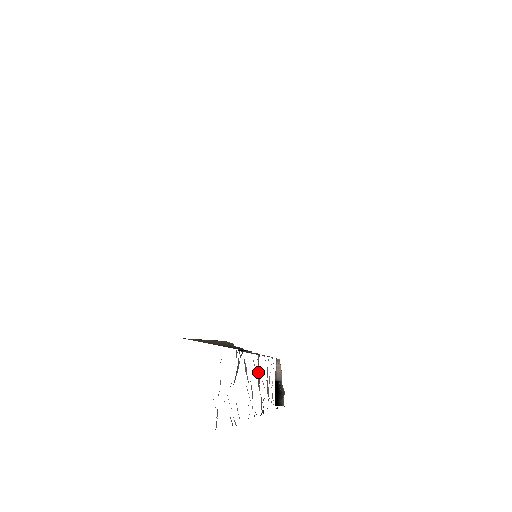
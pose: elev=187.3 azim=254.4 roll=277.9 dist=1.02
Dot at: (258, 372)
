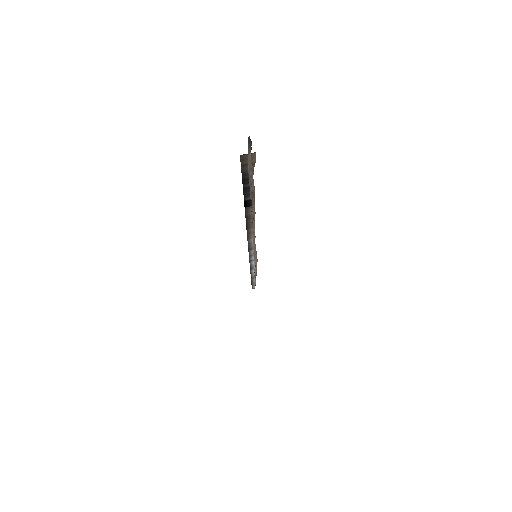
Dot at: occluded
